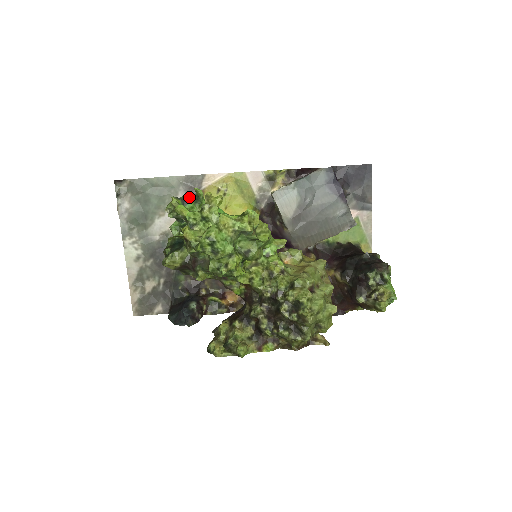
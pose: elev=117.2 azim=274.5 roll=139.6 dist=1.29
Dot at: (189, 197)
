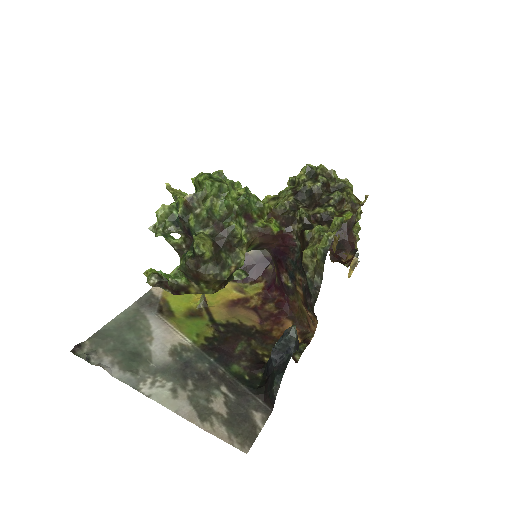
Dot at: occluded
